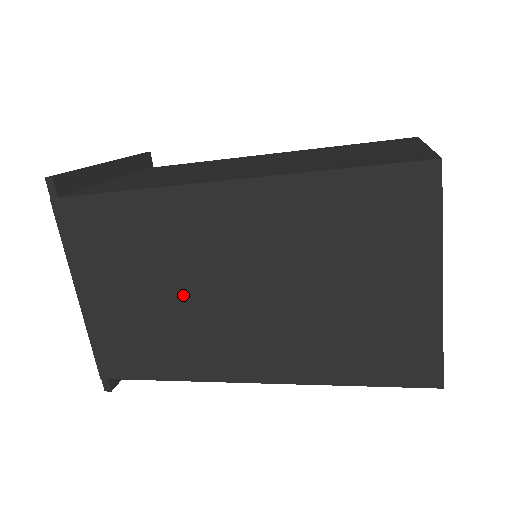
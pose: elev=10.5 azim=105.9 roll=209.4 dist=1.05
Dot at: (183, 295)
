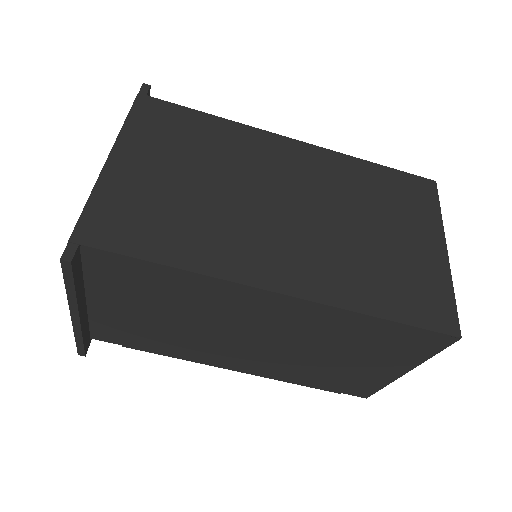
Dot at: (231, 193)
